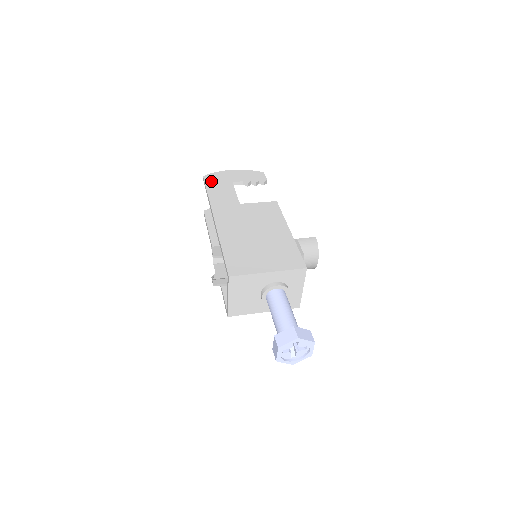
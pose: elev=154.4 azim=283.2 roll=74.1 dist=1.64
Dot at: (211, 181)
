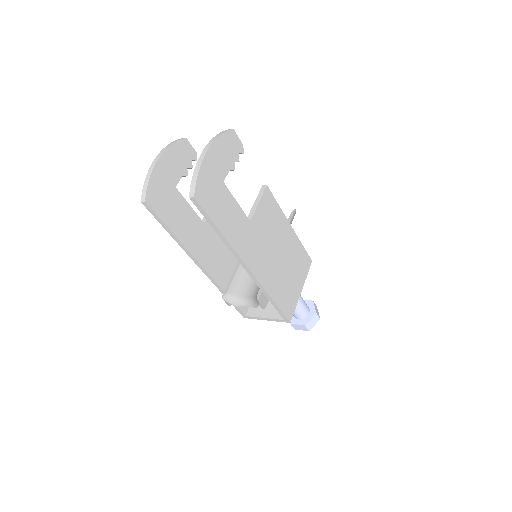
Dot at: (208, 202)
